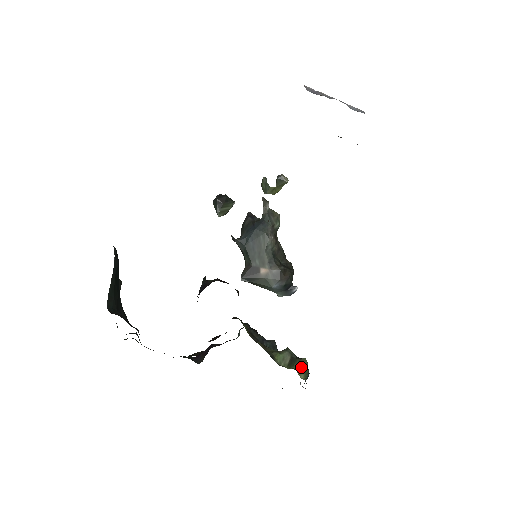
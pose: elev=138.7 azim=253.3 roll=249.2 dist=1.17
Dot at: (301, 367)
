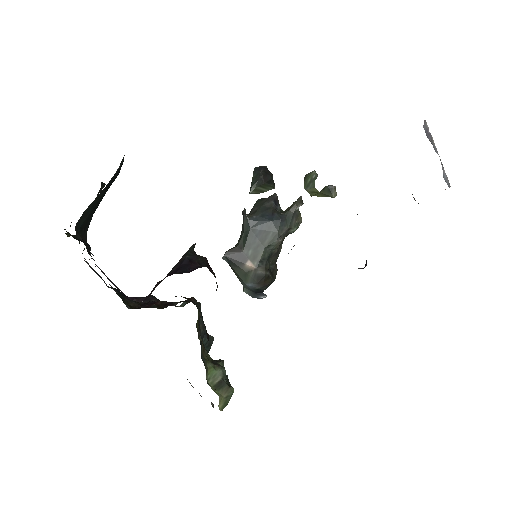
Dot at: (225, 396)
